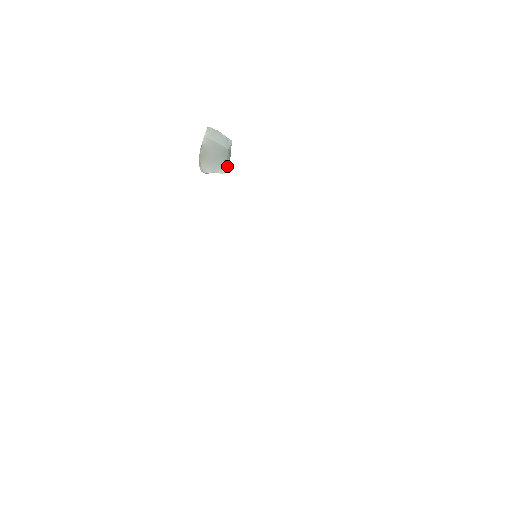
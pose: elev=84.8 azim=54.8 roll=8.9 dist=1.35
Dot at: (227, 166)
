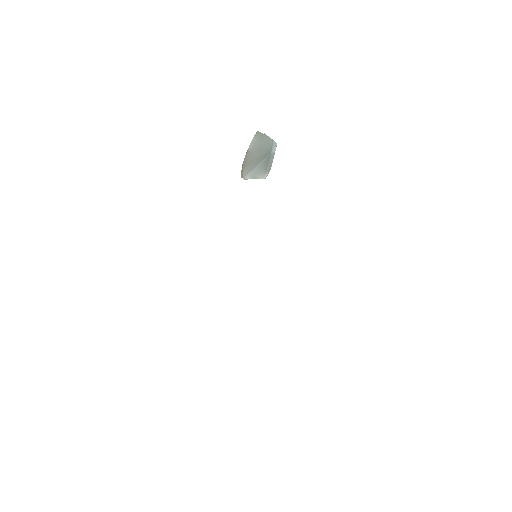
Dot at: (268, 171)
